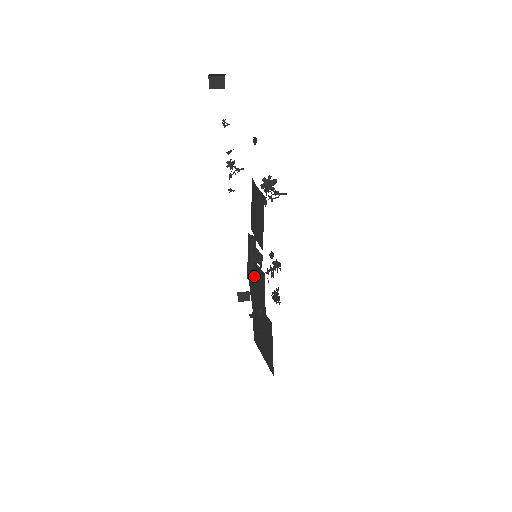
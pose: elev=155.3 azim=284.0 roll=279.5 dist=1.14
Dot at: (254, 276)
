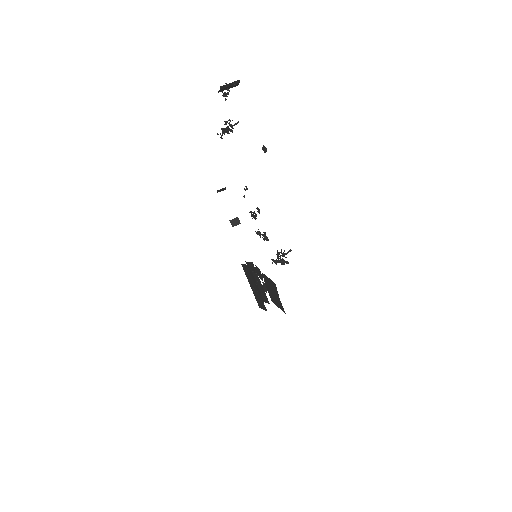
Dot at: (256, 278)
